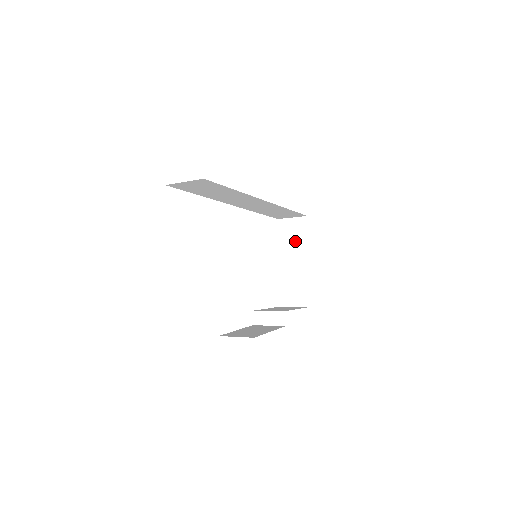
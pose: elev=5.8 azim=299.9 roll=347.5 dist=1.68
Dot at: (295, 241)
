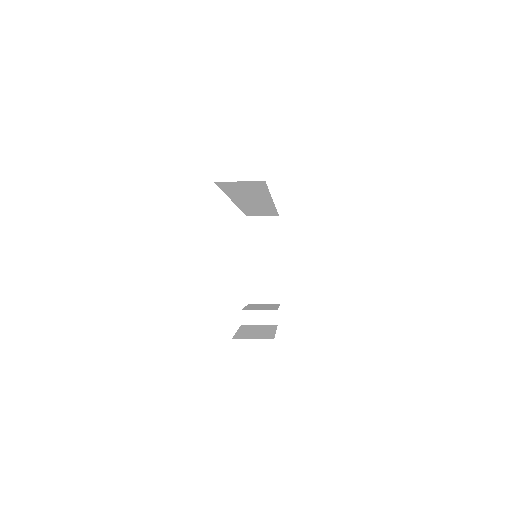
Dot at: (265, 239)
